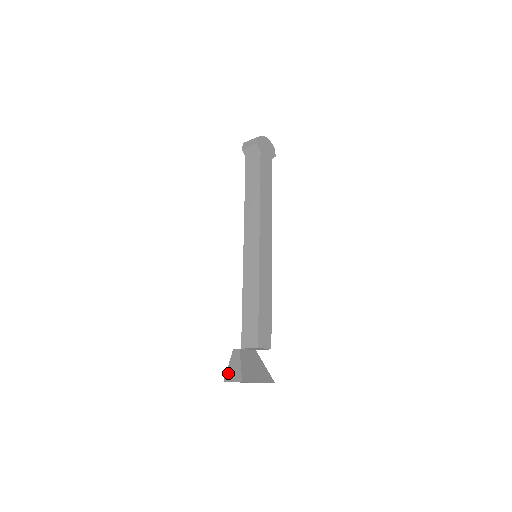
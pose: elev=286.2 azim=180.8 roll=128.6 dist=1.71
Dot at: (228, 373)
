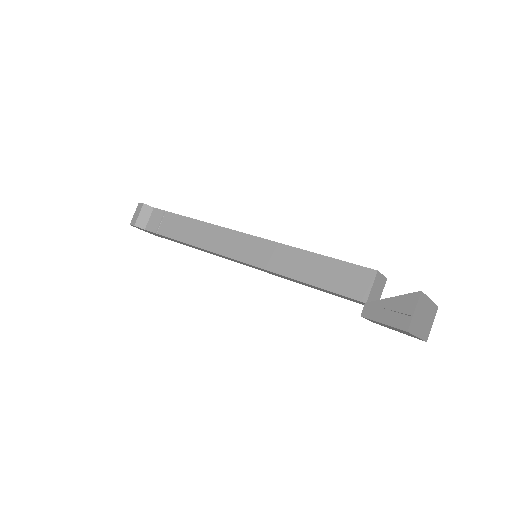
Dot at: (395, 322)
